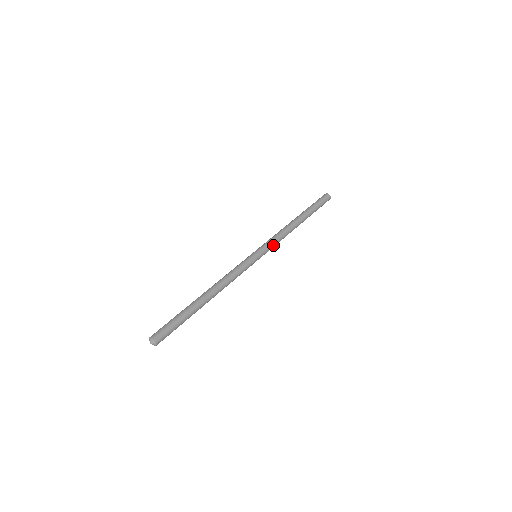
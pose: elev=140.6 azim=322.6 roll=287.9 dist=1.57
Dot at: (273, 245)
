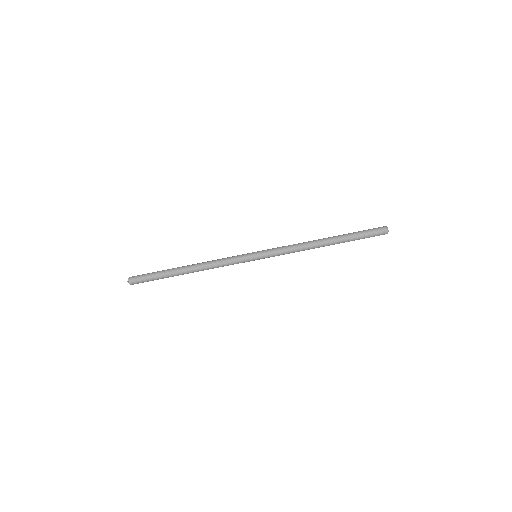
Dot at: (279, 255)
